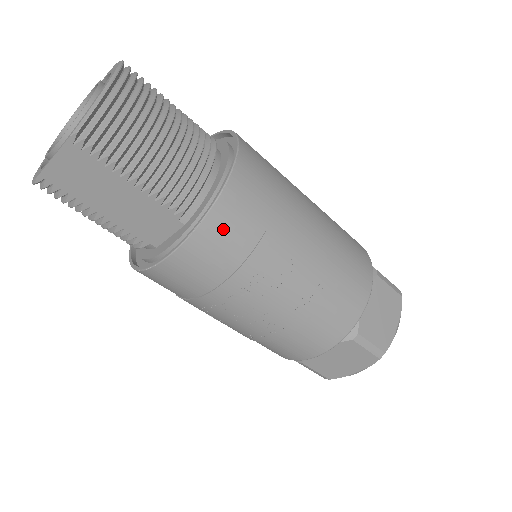
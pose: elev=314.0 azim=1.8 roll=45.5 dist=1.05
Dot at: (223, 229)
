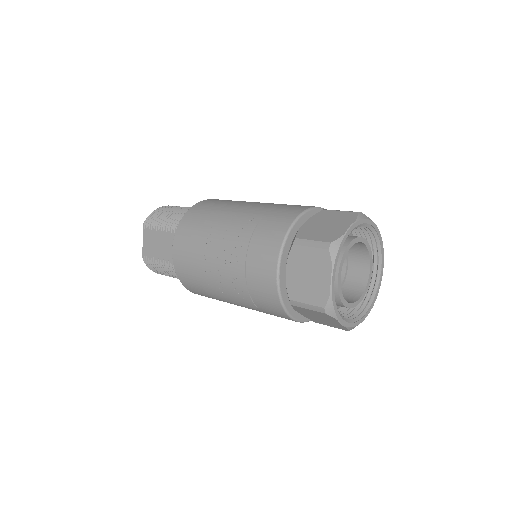
Dot at: (189, 221)
